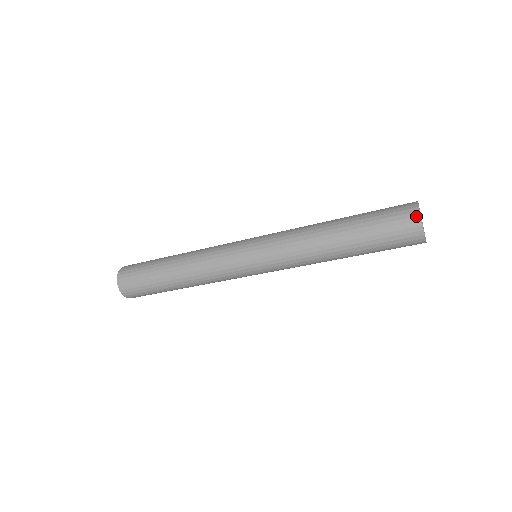
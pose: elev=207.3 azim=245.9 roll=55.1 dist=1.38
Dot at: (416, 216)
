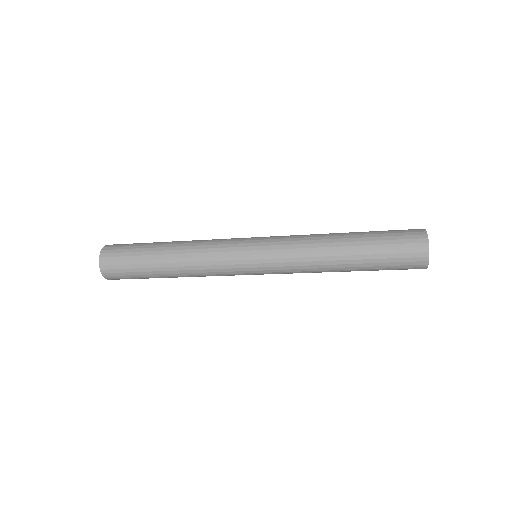
Dot at: (423, 234)
